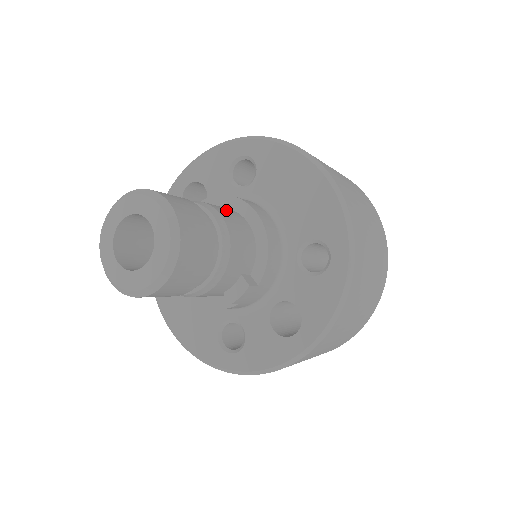
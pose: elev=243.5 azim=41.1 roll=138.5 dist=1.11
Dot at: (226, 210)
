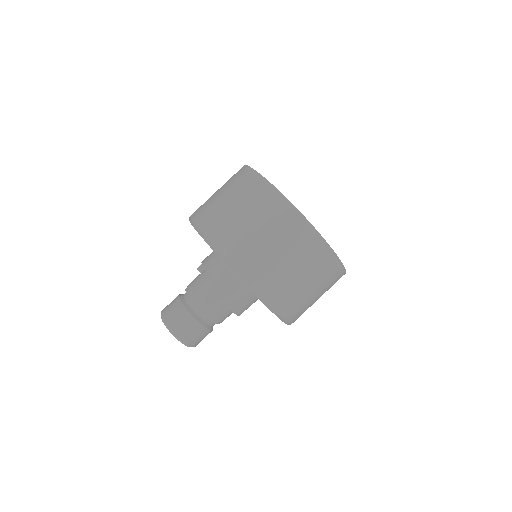
Dot at: (201, 284)
